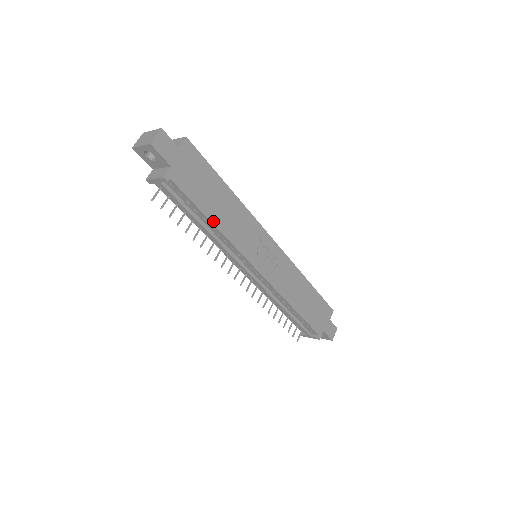
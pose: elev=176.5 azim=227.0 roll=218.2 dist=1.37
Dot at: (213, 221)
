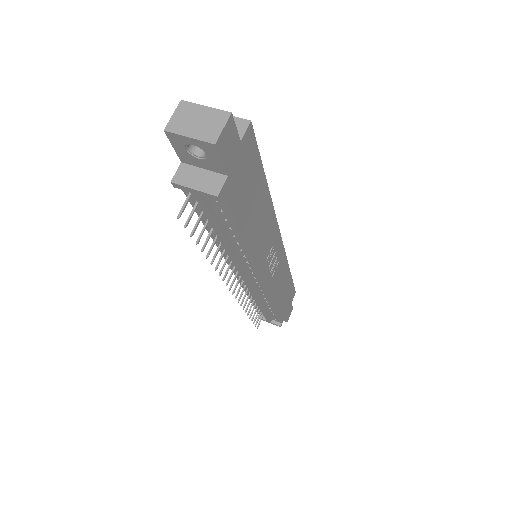
Dot at: (245, 239)
